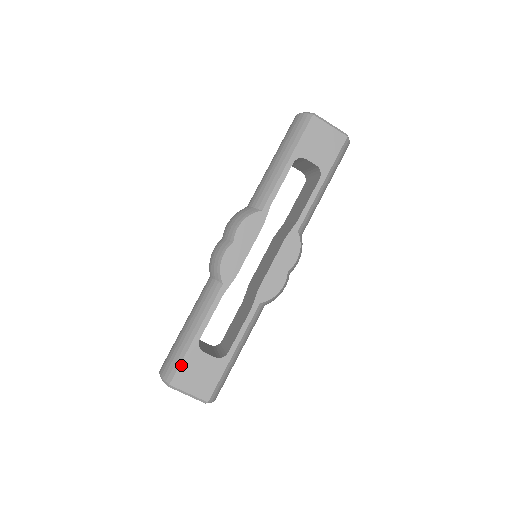
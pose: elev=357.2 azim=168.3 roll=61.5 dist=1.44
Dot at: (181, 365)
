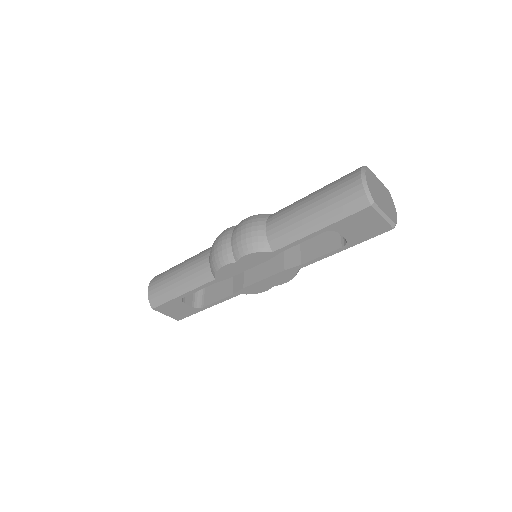
Dot at: (164, 304)
